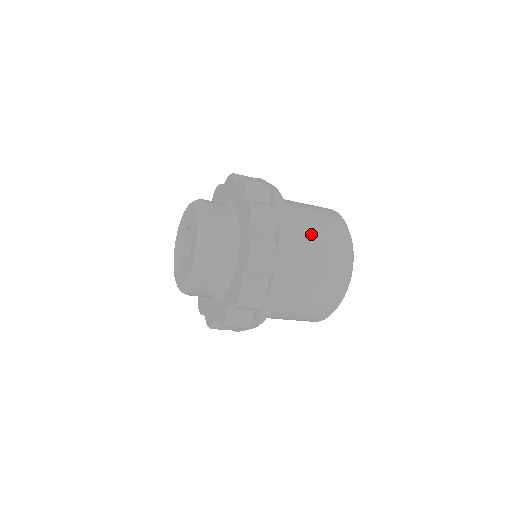
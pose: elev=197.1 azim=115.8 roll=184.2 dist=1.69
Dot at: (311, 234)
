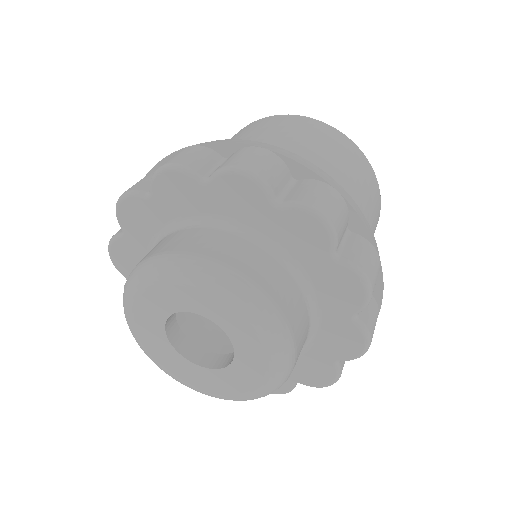
Dot at: (341, 177)
